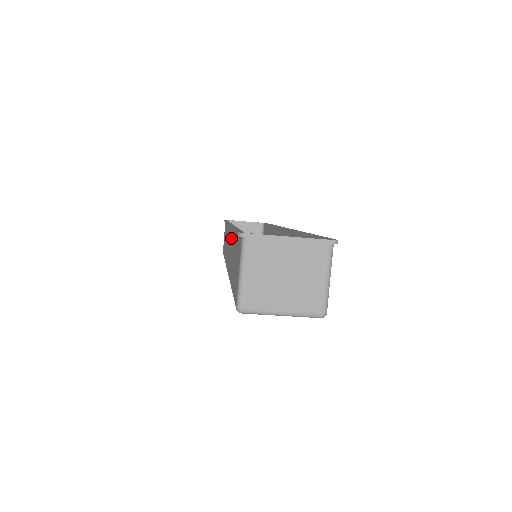
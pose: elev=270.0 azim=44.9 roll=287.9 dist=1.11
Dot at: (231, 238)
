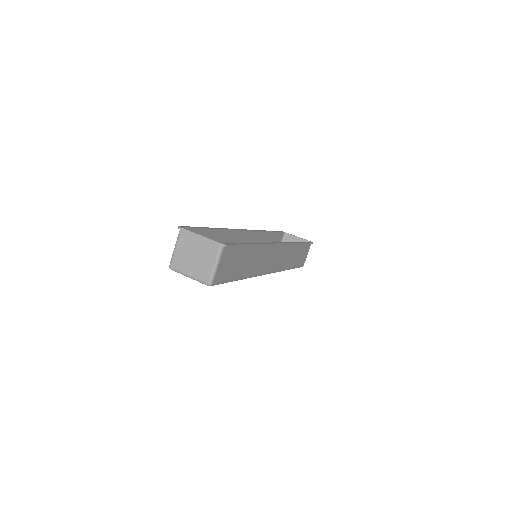
Dot at: (229, 237)
